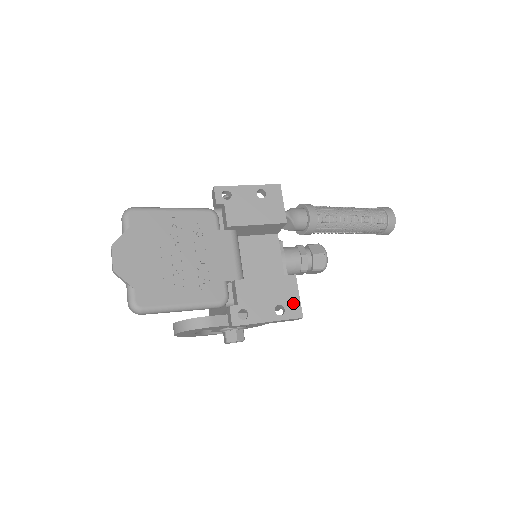
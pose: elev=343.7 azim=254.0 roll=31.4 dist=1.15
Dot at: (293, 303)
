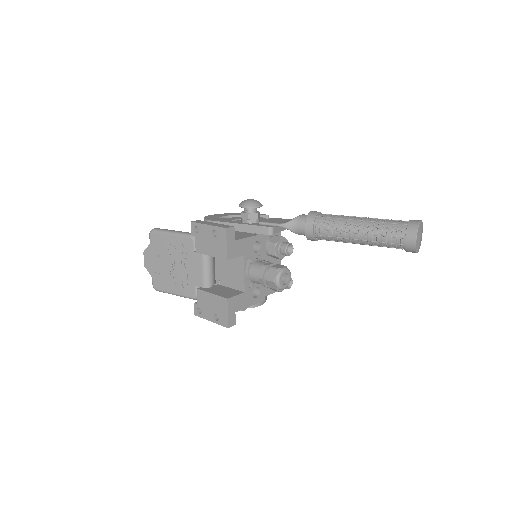
Dot at: (224, 316)
